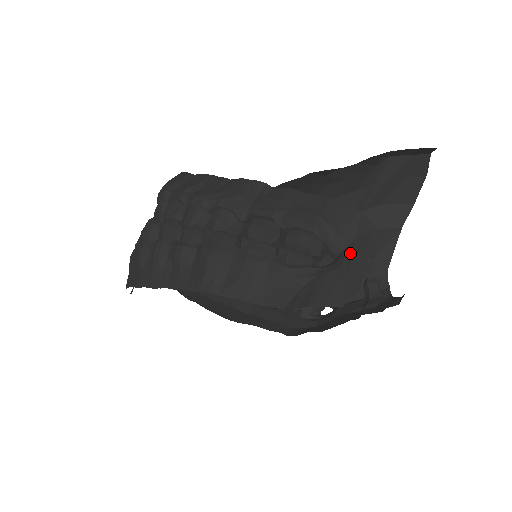
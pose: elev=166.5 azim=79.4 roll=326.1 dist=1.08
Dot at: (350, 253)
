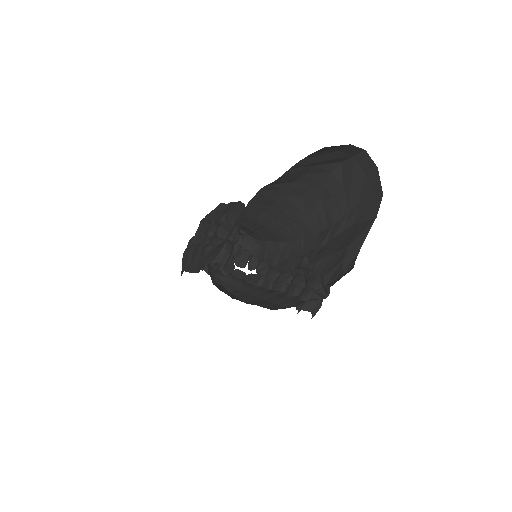
Dot at: occluded
